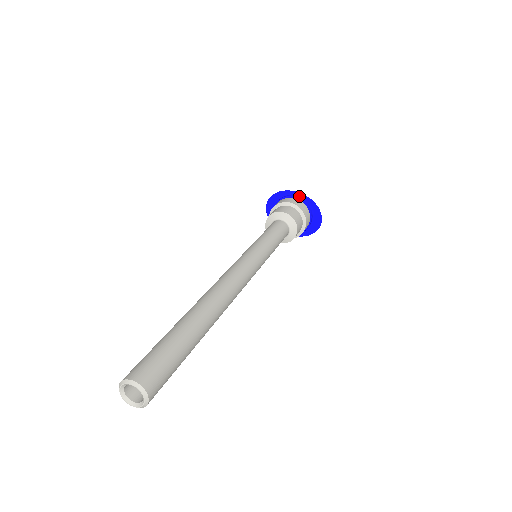
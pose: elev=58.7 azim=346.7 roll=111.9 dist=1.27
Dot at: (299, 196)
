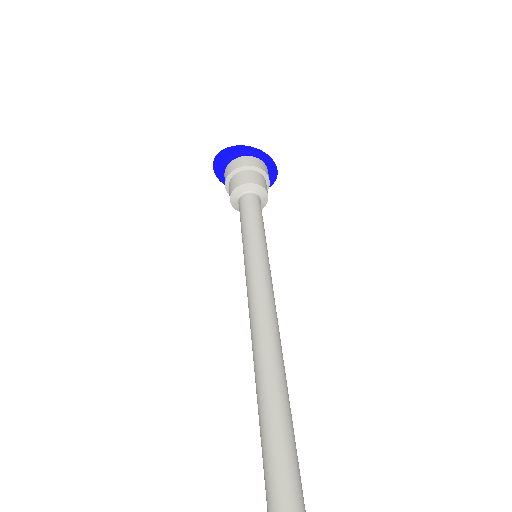
Dot at: (258, 153)
